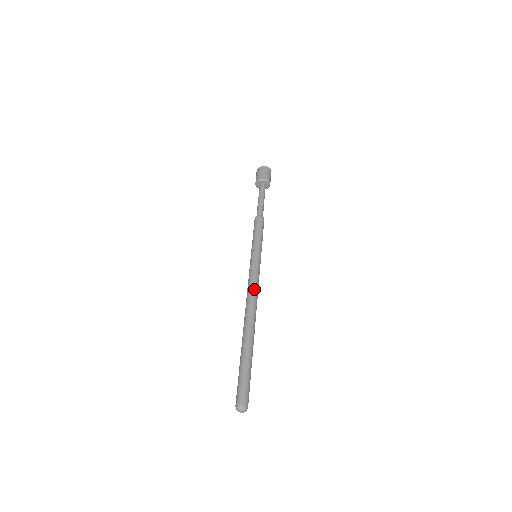
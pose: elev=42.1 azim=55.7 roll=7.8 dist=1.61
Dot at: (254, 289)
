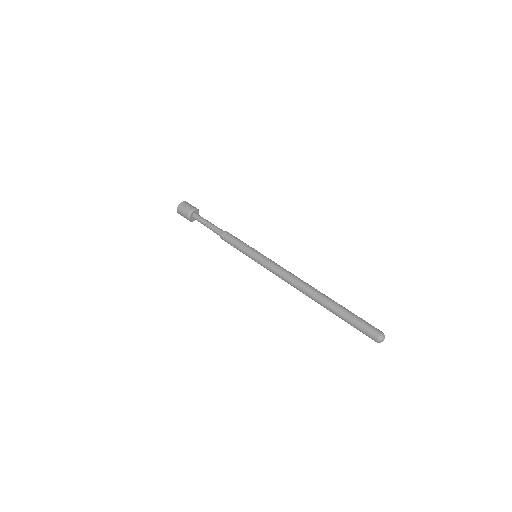
Dot at: (288, 271)
